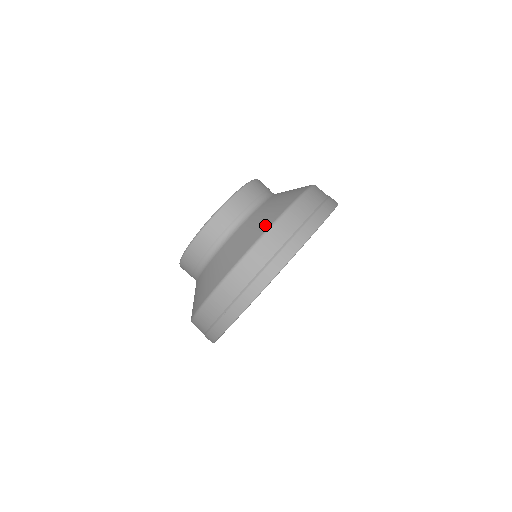
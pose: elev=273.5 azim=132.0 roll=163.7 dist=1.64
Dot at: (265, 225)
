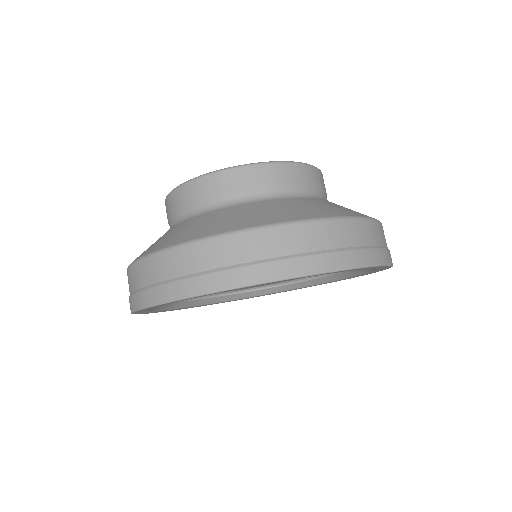
Dot at: (277, 218)
